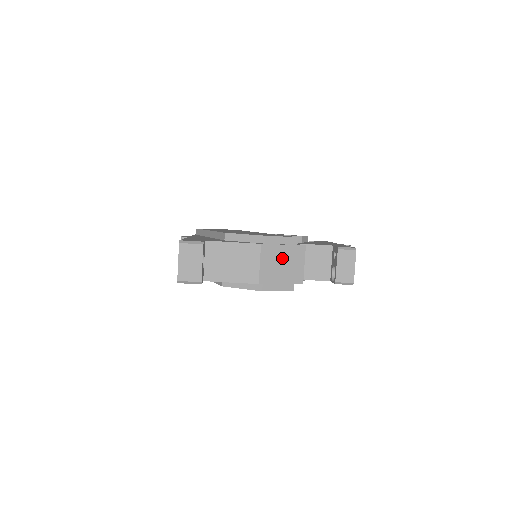
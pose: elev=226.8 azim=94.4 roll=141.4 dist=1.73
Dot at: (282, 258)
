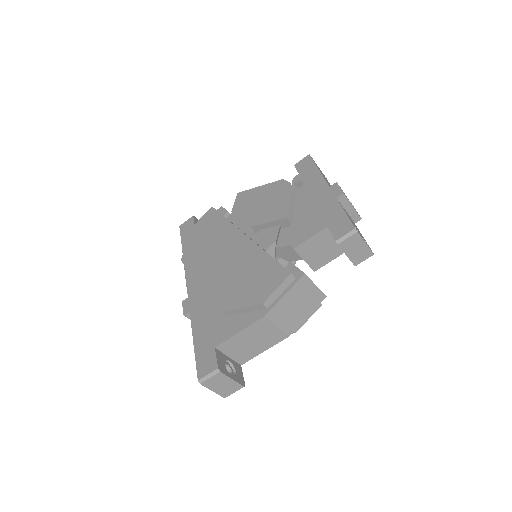
Dot at: (292, 303)
